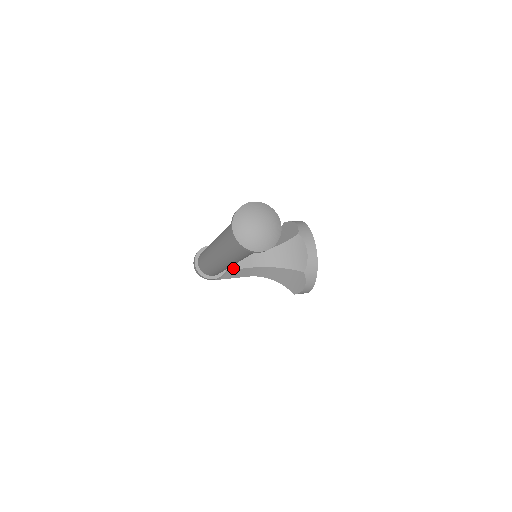
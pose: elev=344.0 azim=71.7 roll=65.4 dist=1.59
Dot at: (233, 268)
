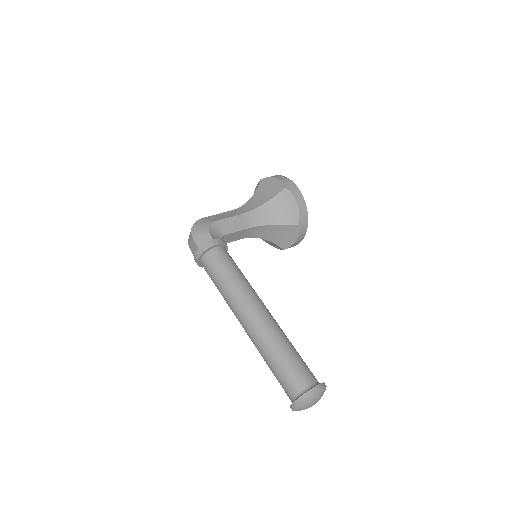
Dot at: occluded
